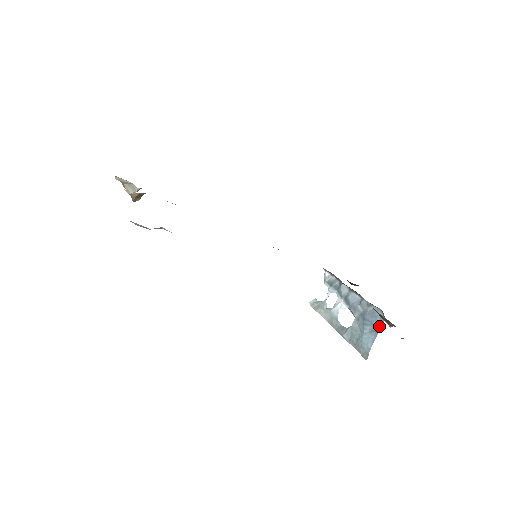
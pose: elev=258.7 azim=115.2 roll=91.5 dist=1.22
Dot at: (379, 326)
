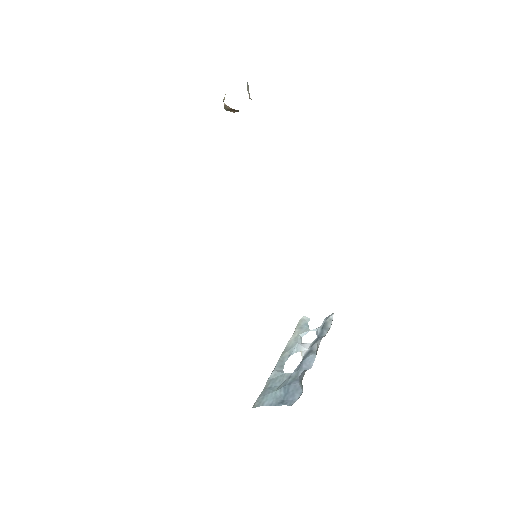
Dot at: (285, 403)
